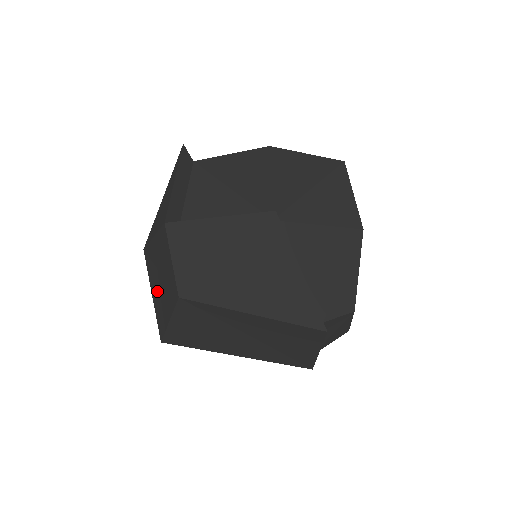
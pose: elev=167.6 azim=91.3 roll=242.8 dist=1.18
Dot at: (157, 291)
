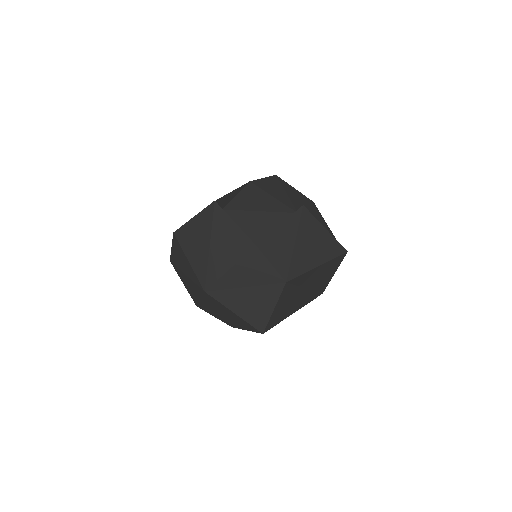
Dot at: (245, 303)
